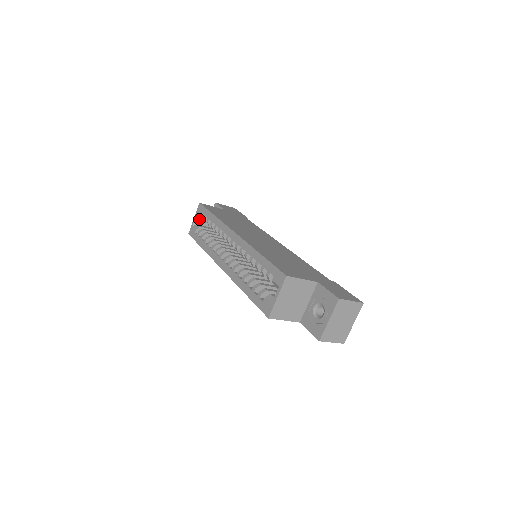
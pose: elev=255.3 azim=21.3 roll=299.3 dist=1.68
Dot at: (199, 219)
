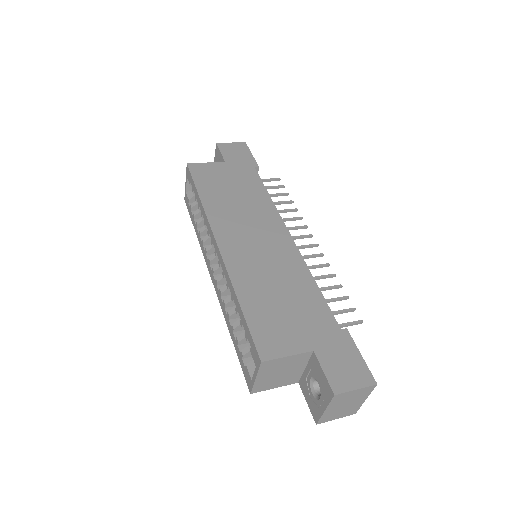
Dot at: occluded
